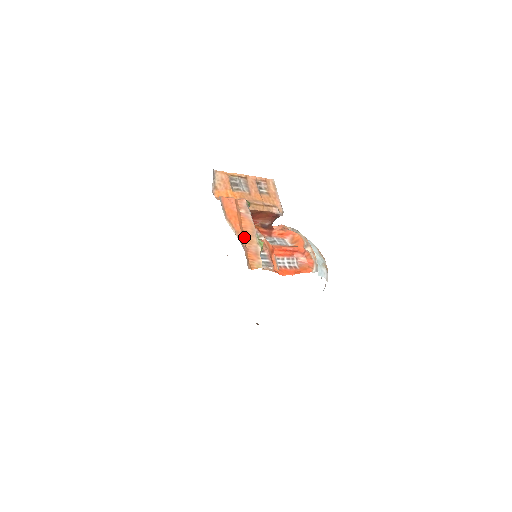
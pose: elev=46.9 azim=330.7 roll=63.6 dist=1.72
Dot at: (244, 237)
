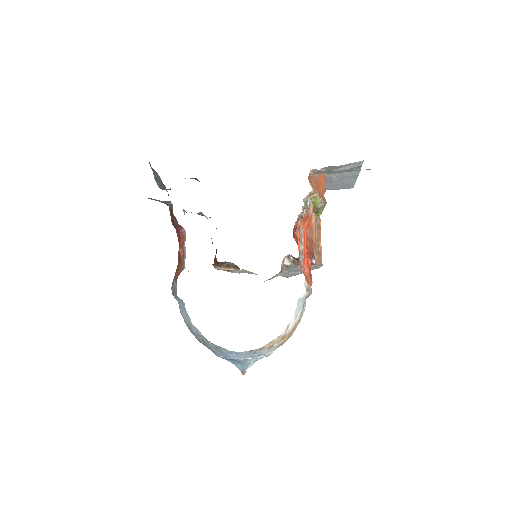
Dot at: (316, 185)
